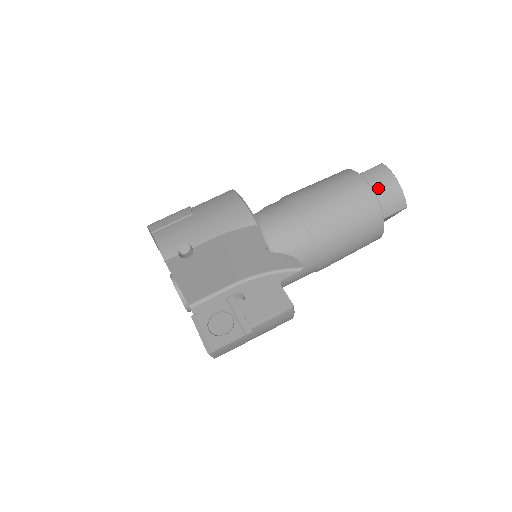
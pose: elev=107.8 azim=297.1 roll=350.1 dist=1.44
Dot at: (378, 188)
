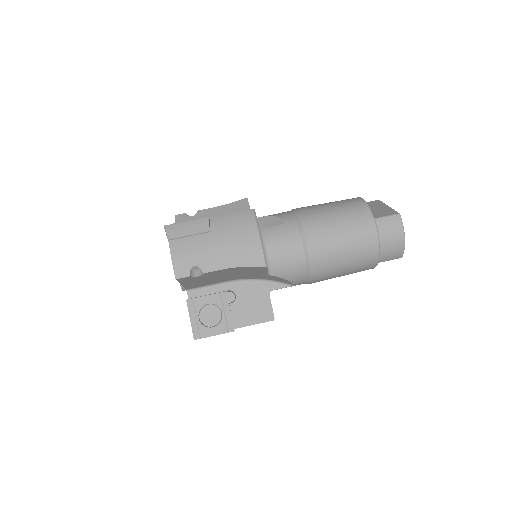
Dot at: (385, 240)
